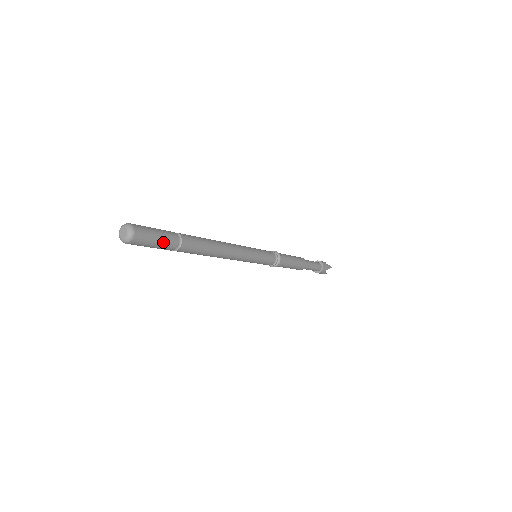
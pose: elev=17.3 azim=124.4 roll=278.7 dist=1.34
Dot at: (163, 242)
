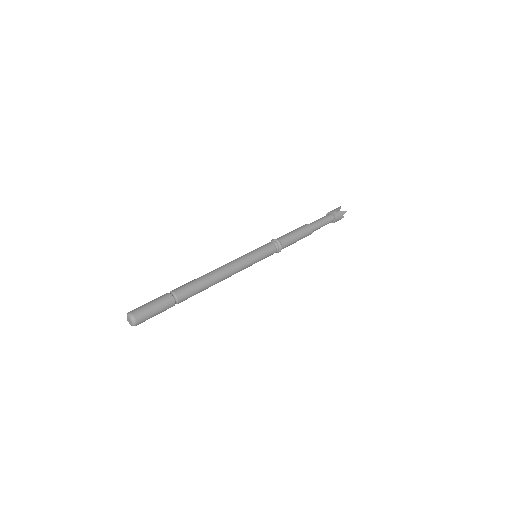
Dot at: (162, 310)
